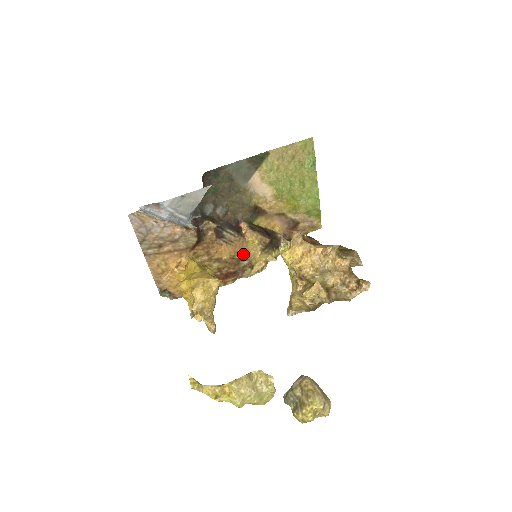
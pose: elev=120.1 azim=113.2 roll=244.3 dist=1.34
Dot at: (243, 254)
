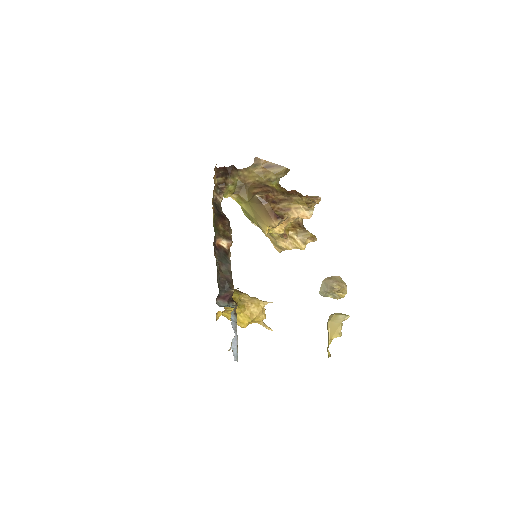
Dot at: occluded
